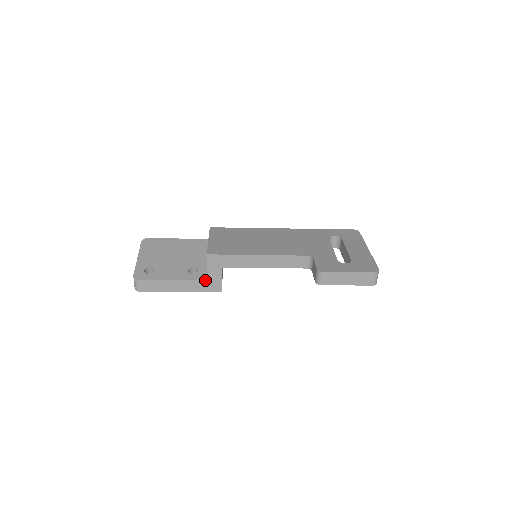
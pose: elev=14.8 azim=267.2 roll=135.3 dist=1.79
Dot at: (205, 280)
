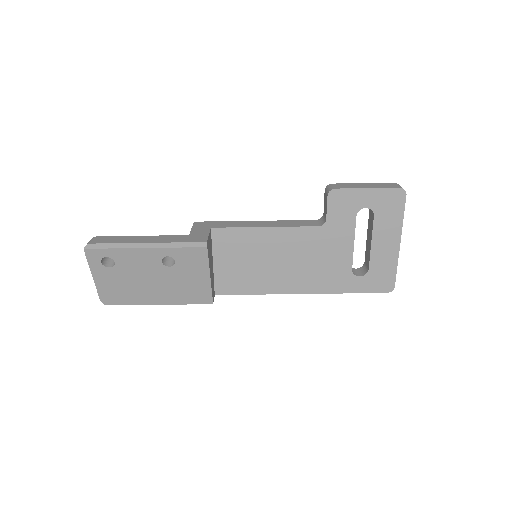
Dot at: (186, 235)
